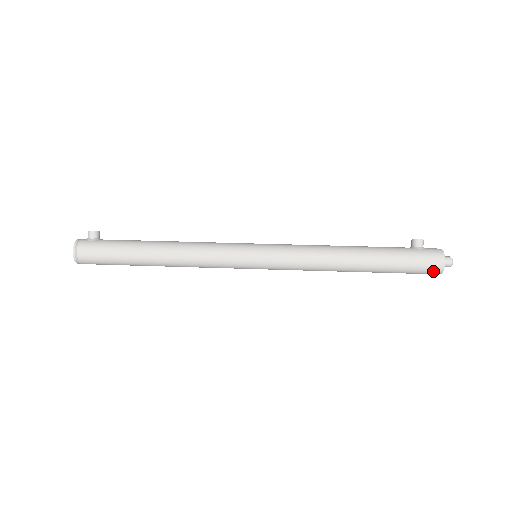
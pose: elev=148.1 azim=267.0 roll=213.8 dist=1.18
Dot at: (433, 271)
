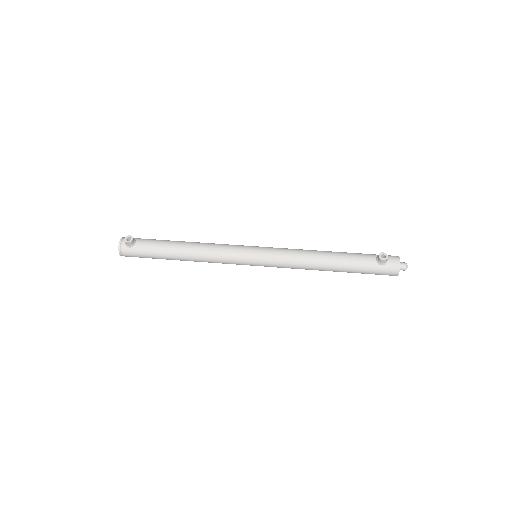
Dot at: (389, 275)
